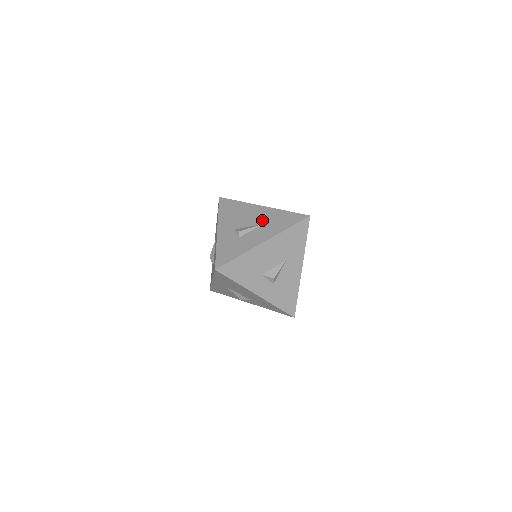
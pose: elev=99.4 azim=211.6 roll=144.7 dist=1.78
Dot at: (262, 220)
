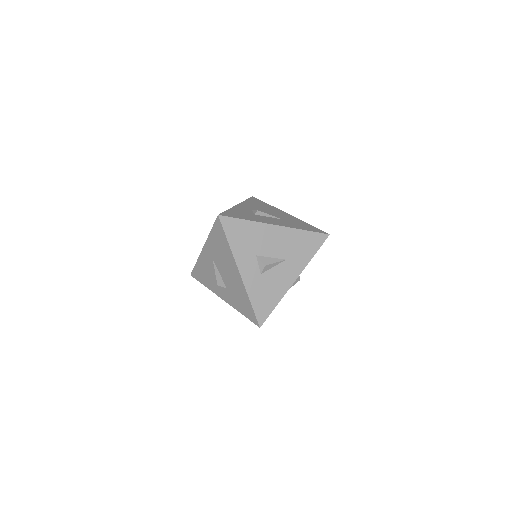
Dot at: (283, 218)
